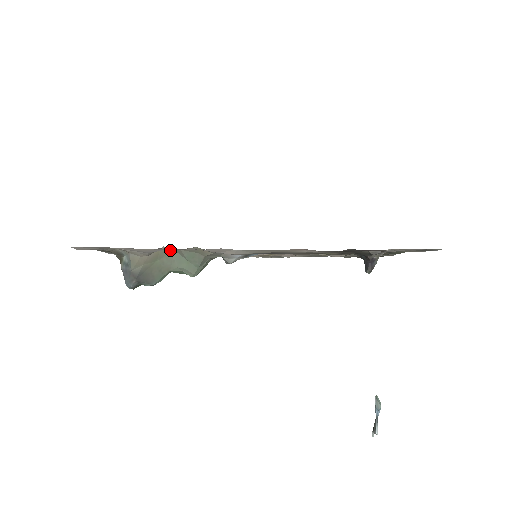
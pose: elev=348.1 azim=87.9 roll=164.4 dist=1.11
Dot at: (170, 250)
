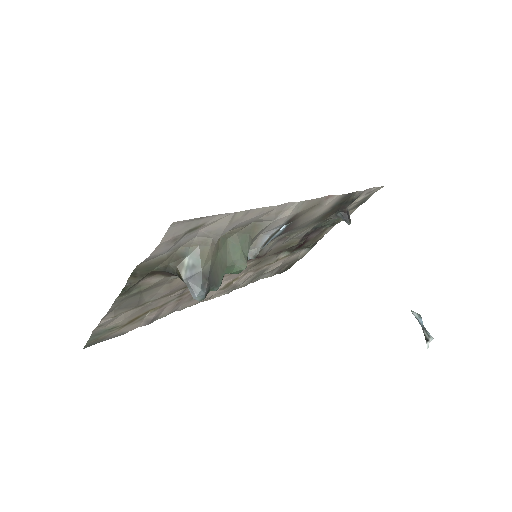
Dot at: (225, 239)
